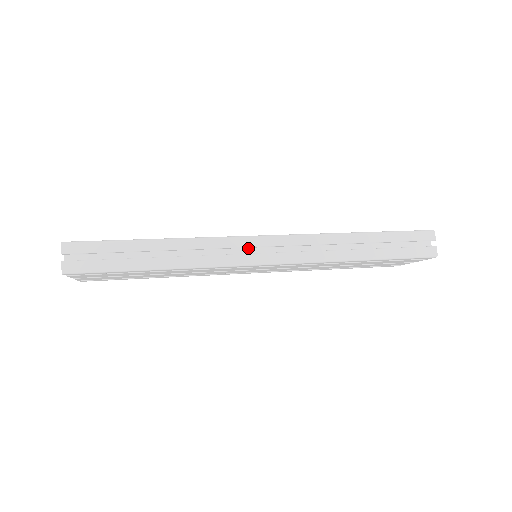
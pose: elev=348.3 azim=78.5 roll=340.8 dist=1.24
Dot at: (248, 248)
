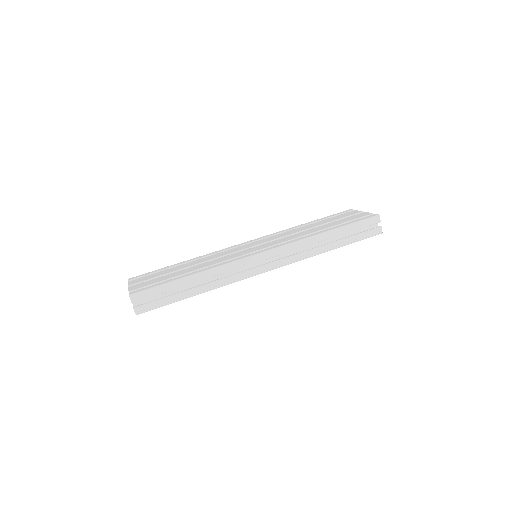
Dot at: occluded
